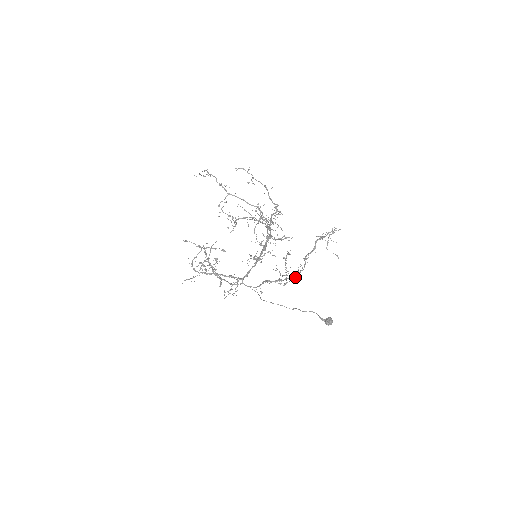
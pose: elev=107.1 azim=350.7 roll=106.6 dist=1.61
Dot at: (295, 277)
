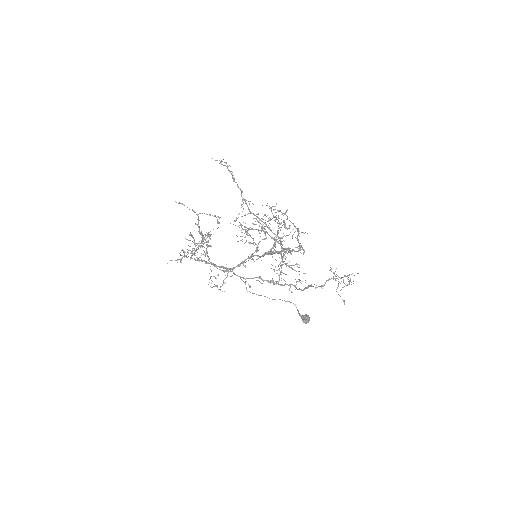
Dot at: (290, 287)
